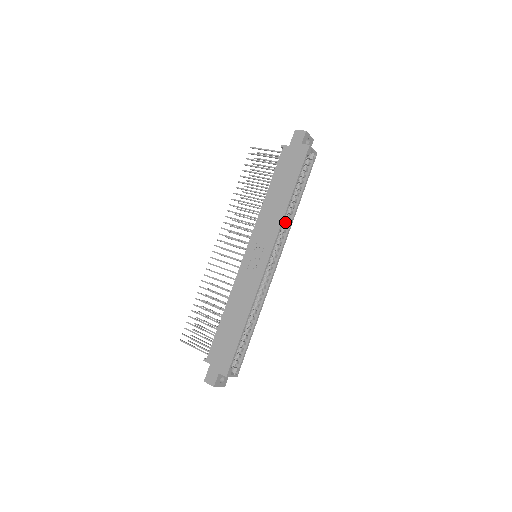
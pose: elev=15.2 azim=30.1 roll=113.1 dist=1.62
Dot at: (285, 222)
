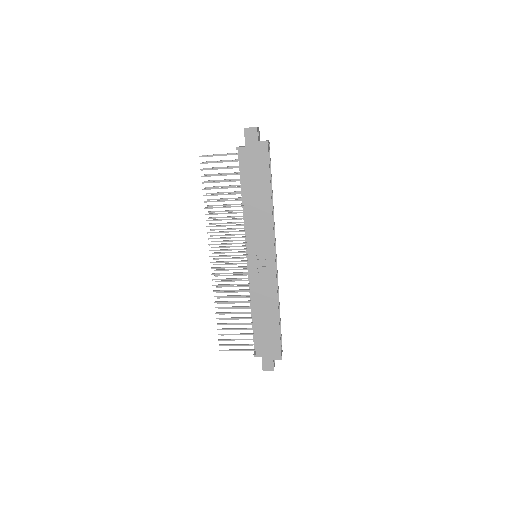
Dot at: occluded
